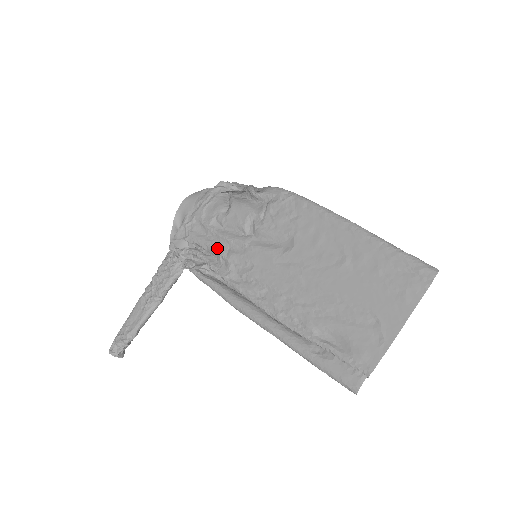
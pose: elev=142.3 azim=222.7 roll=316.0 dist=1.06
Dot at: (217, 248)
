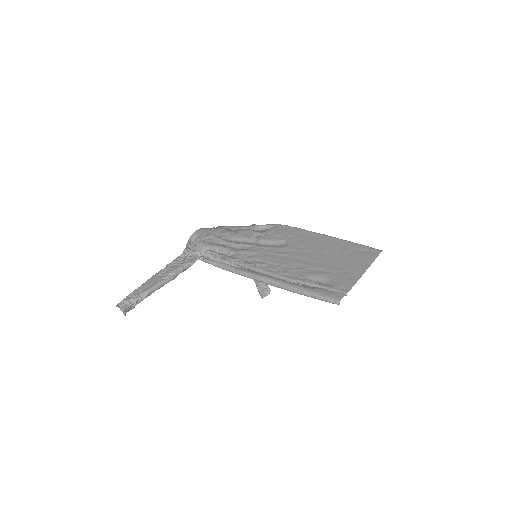
Dot at: (228, 248)
